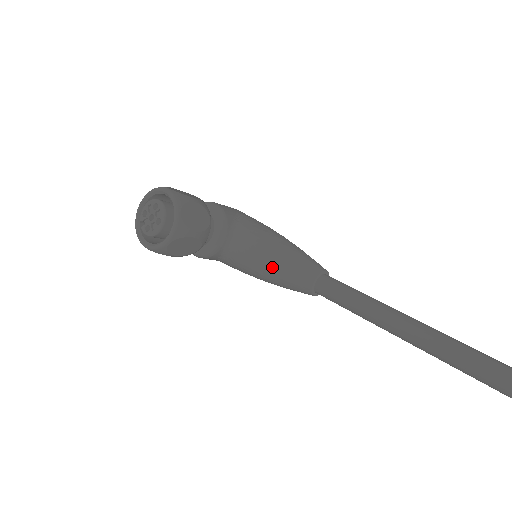
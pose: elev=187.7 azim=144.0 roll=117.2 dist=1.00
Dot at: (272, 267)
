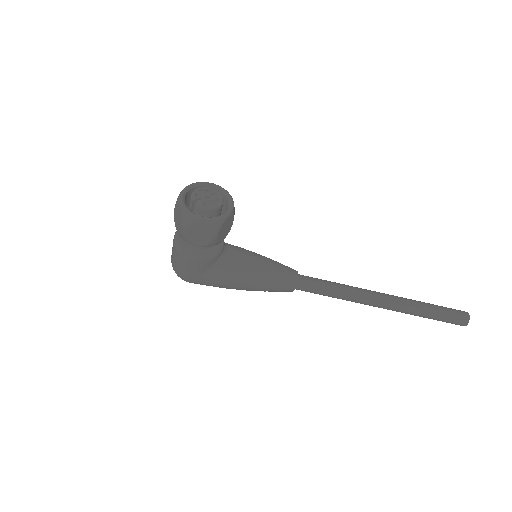
Dot at: (266, 266)
